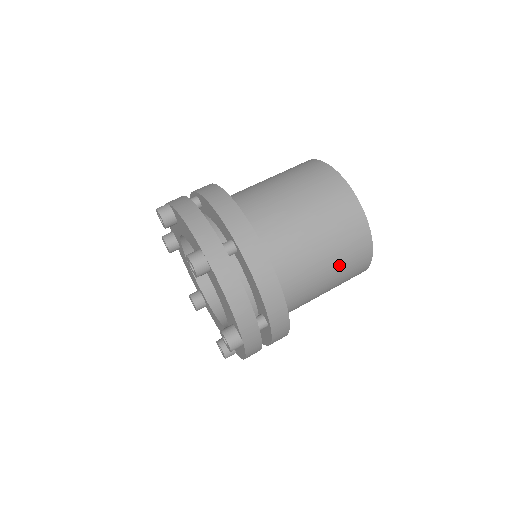
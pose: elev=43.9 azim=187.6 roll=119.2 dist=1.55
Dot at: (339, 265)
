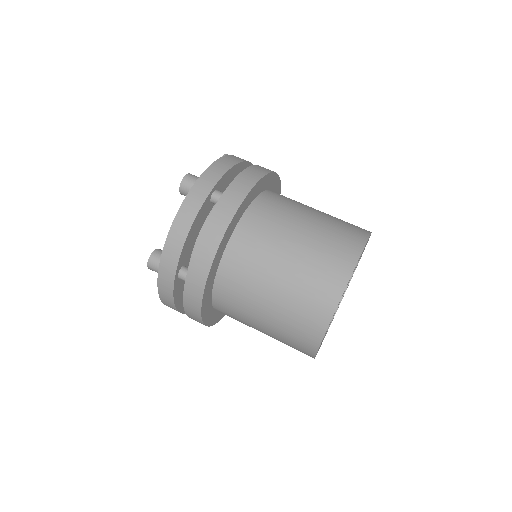
Dot at: (285, 307)
